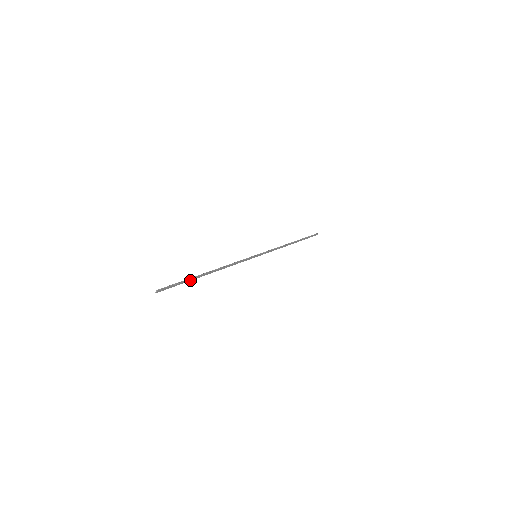
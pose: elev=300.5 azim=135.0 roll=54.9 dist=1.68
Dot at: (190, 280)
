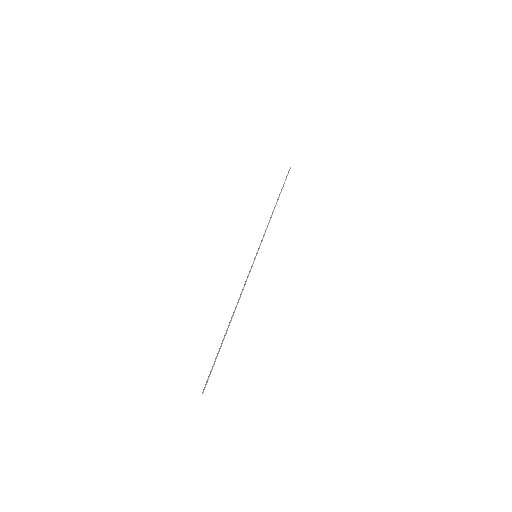
Dot at: (220, 347)
